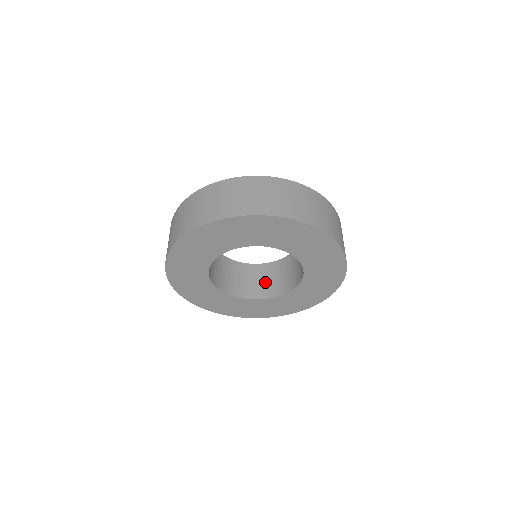
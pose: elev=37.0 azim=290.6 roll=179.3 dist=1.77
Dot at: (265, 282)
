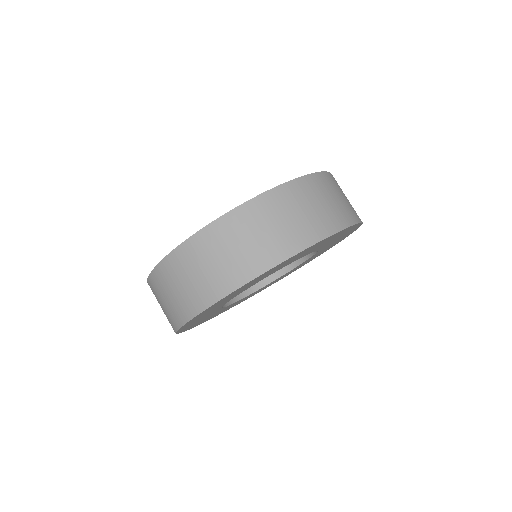
Dot at: occluded
